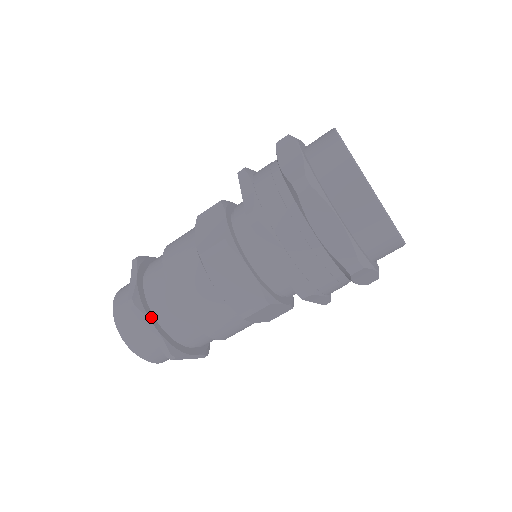
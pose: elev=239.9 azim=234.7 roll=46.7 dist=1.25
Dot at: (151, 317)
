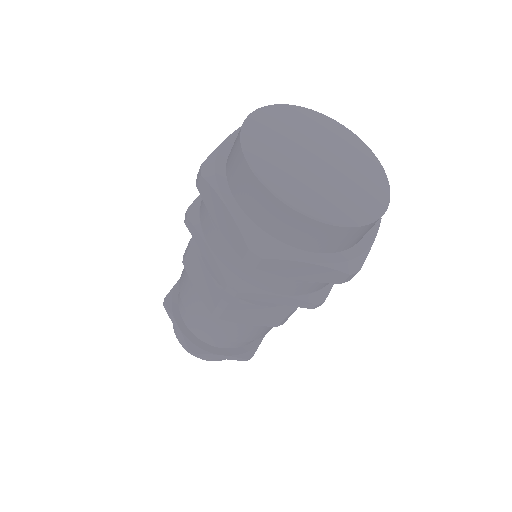
Dot at: (213, 350)
